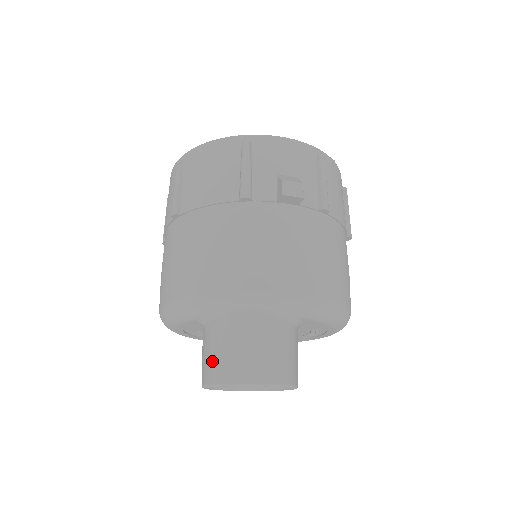
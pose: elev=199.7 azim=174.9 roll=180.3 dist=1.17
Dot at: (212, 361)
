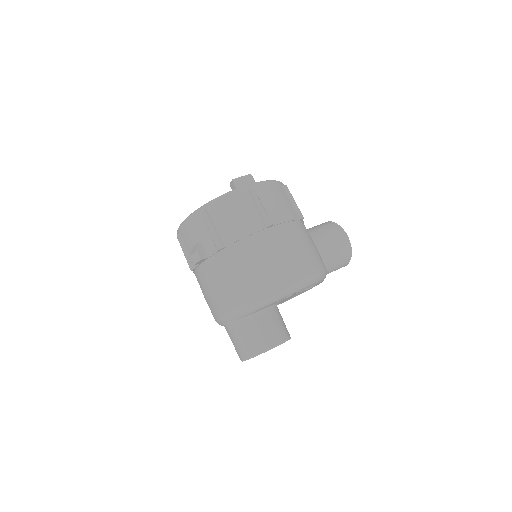
Dot at: occluded
